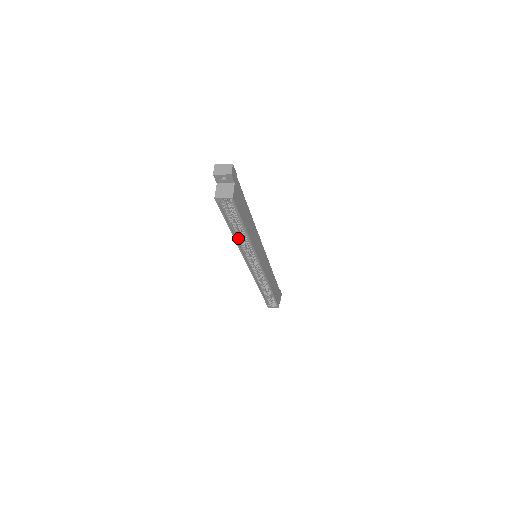
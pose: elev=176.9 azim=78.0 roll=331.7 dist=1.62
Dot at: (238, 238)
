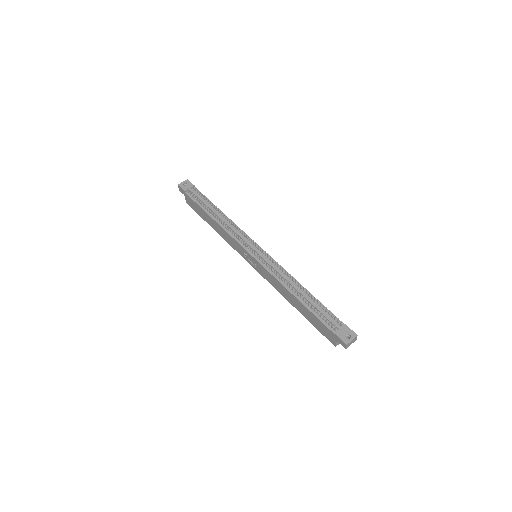
Dot at: occluded
